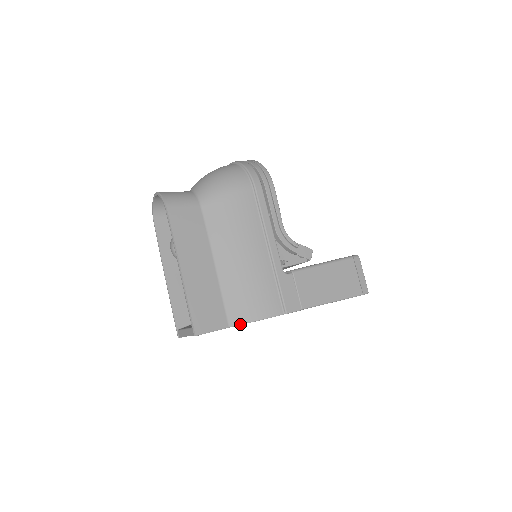
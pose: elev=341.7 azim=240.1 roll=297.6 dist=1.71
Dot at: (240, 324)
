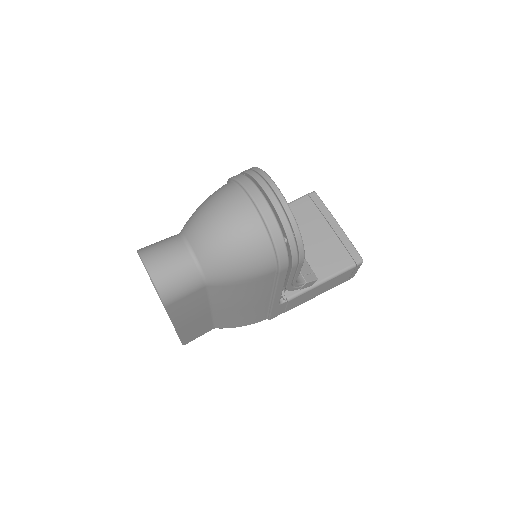
Dot at: occluded
